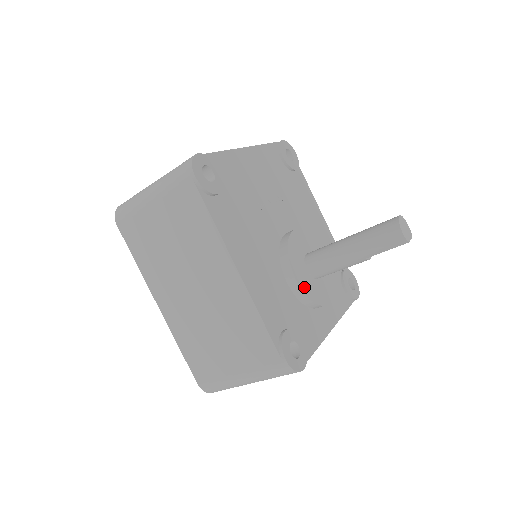
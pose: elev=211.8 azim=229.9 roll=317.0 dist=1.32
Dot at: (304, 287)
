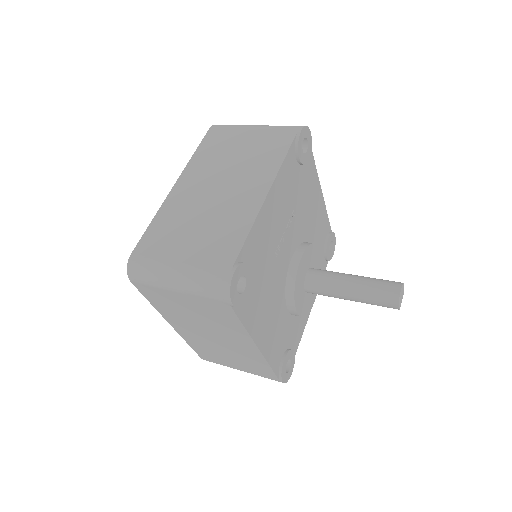
Dot at: (301, 311)
